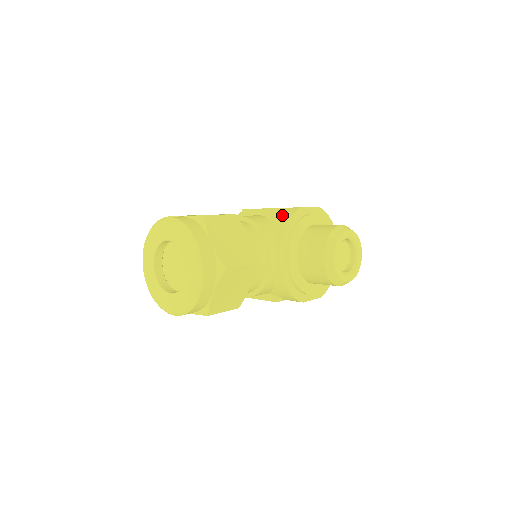
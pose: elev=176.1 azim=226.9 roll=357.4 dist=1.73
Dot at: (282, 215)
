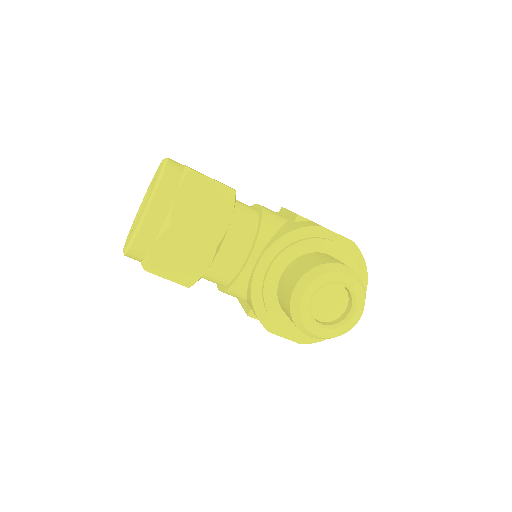
Dot at: (298, 224)
